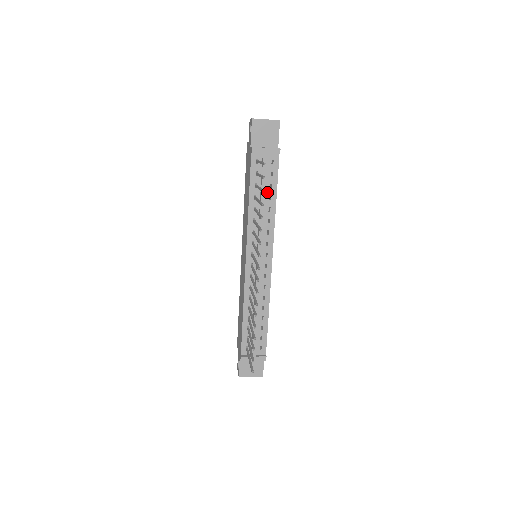
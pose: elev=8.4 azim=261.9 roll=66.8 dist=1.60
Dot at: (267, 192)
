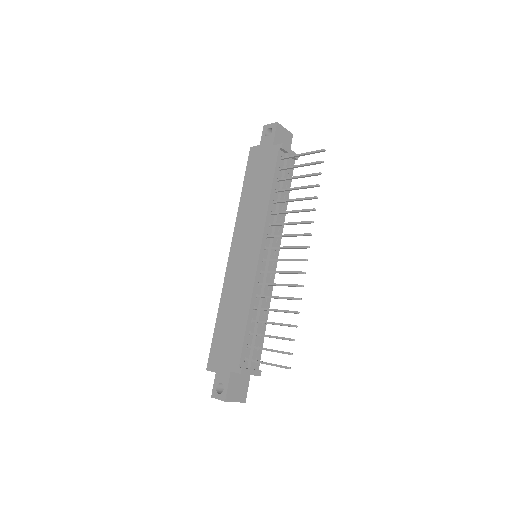
Dot at: occluded
